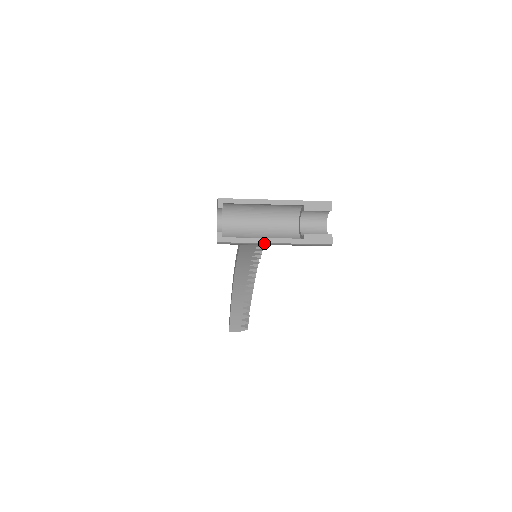
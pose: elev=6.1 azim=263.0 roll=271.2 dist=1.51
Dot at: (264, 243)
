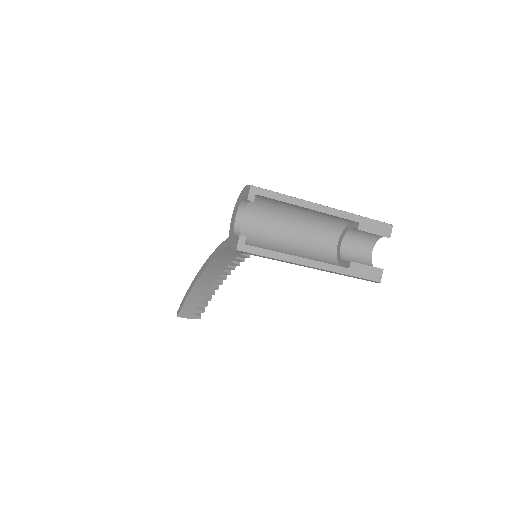
Dot at: (297, 264)
